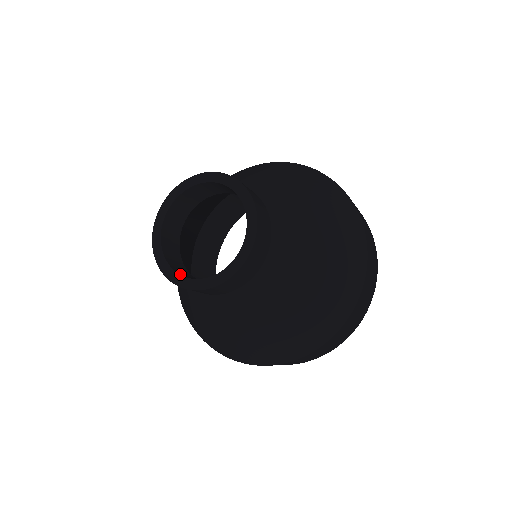
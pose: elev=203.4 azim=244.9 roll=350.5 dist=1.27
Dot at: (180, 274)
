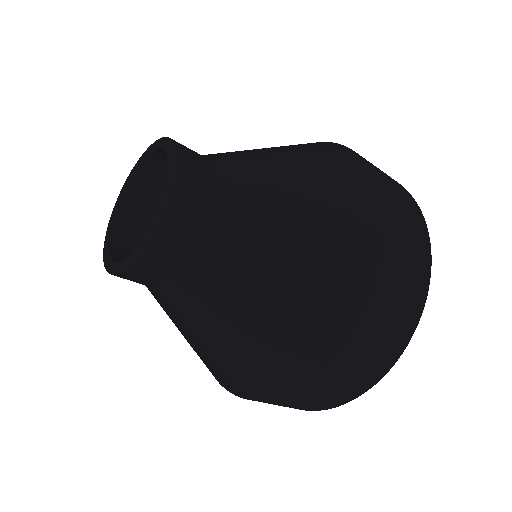
Dot at: (126, 259)
